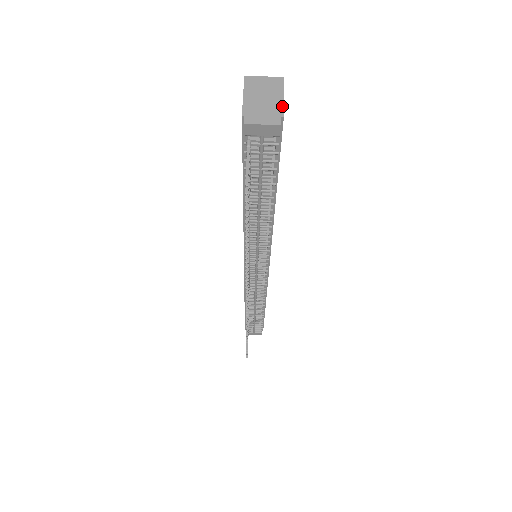
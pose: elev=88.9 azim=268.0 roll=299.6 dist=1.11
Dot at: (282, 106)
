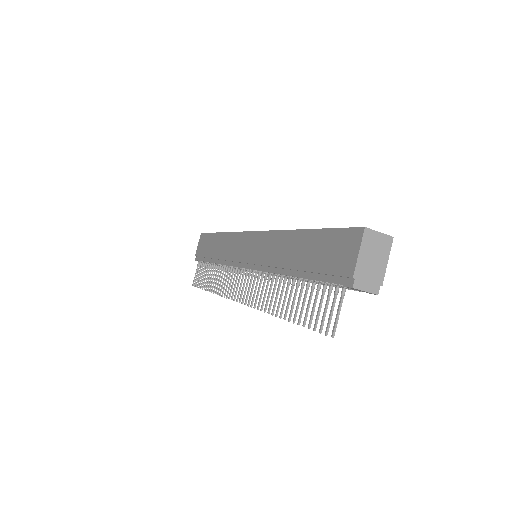
Dot at: (384, 273)
